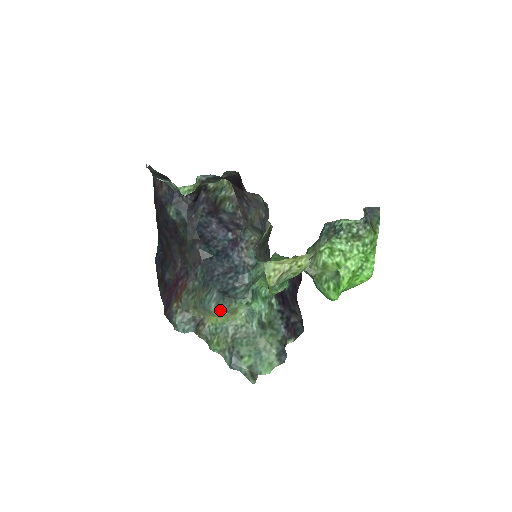
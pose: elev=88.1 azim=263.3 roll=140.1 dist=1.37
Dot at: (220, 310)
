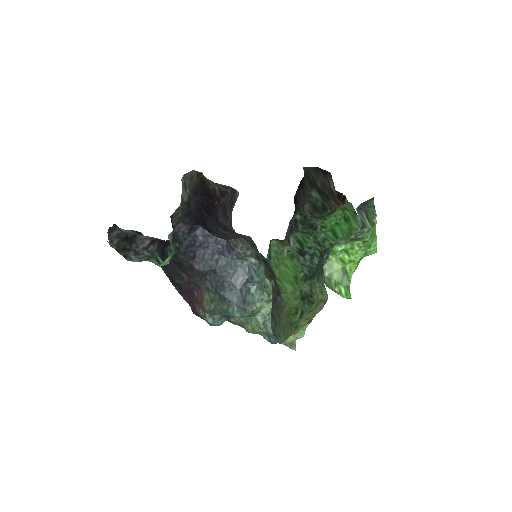
Dot at: (245, 316)
